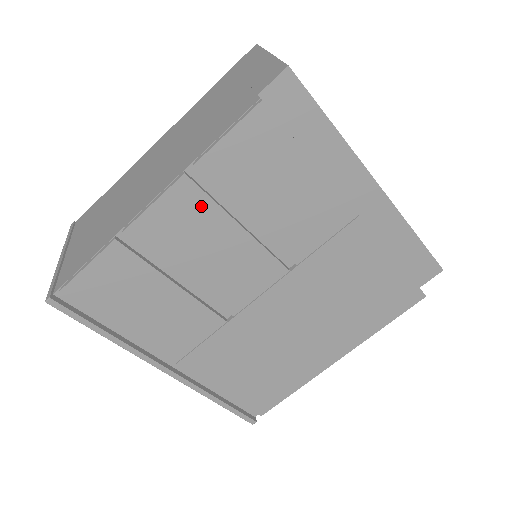
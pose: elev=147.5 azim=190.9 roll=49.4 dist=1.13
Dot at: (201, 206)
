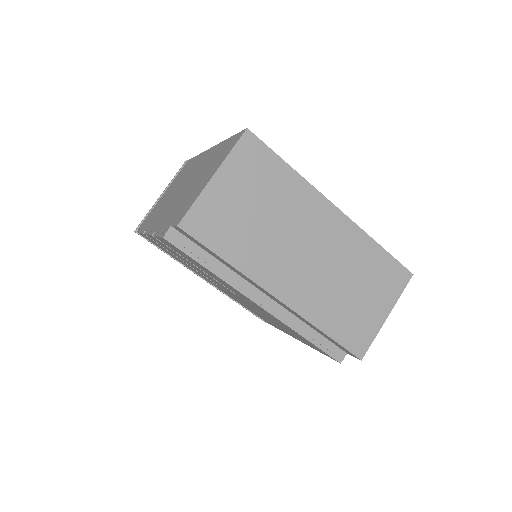
Dot at: occluded
